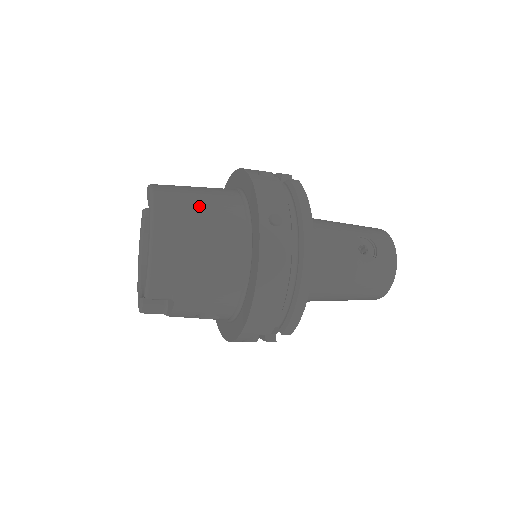
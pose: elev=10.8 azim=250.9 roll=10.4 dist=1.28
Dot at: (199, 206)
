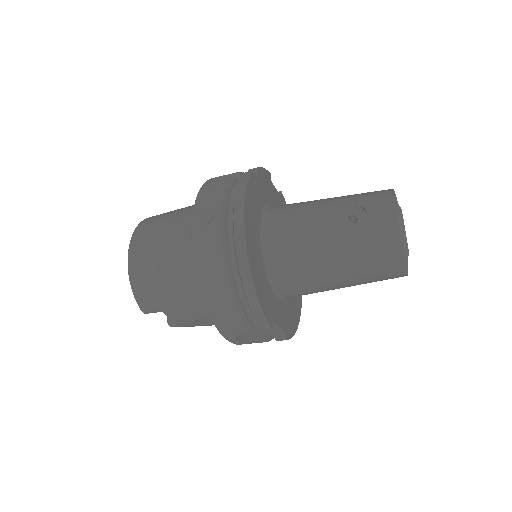
Dot at: (165, 225)
